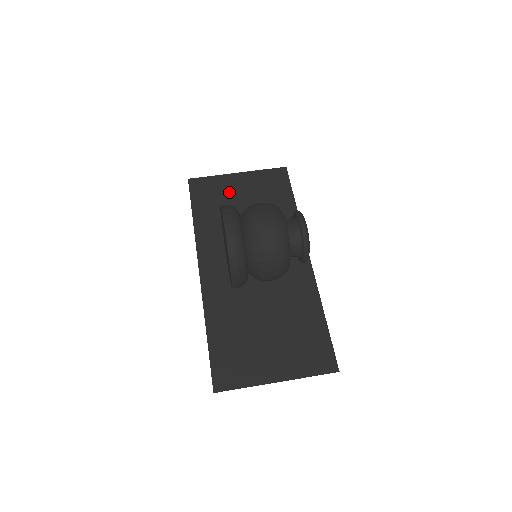
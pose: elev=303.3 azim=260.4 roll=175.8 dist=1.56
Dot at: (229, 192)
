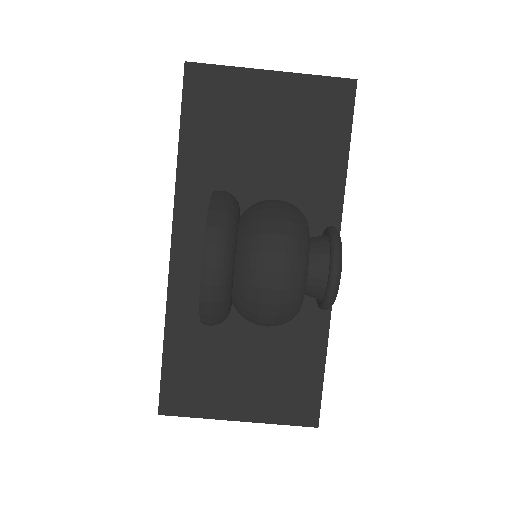
Dot at: (247, 109)
